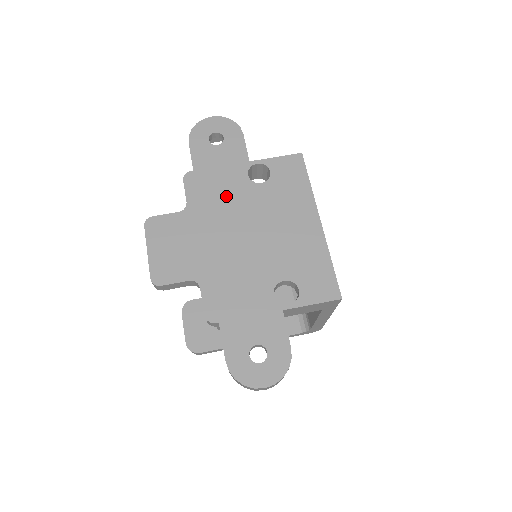
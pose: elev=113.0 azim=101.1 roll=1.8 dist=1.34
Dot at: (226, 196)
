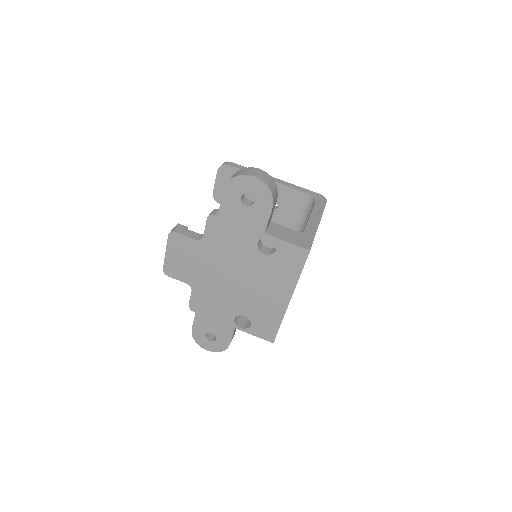
Dot at: (233, 248)
